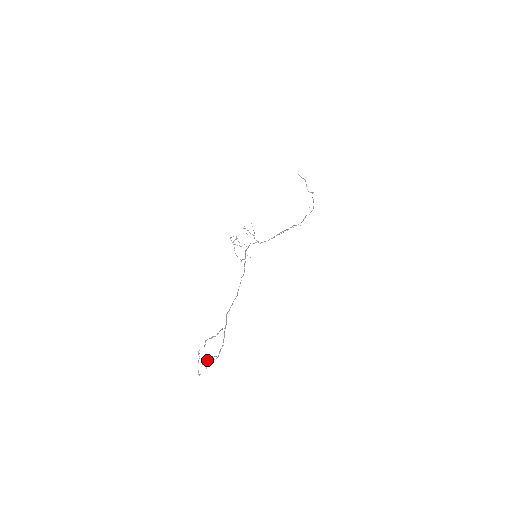
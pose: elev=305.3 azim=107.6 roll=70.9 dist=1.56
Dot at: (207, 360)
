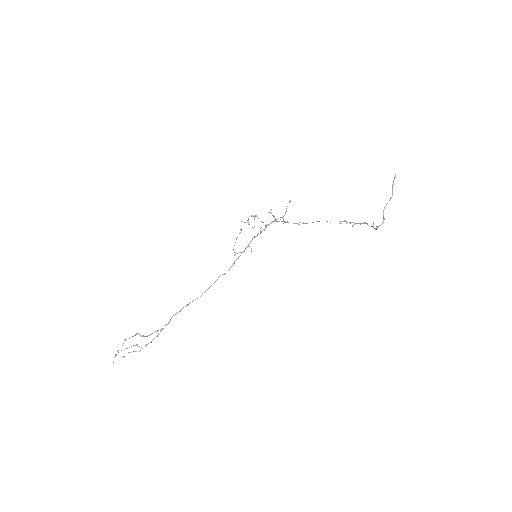
Dot at: (131, 346)
